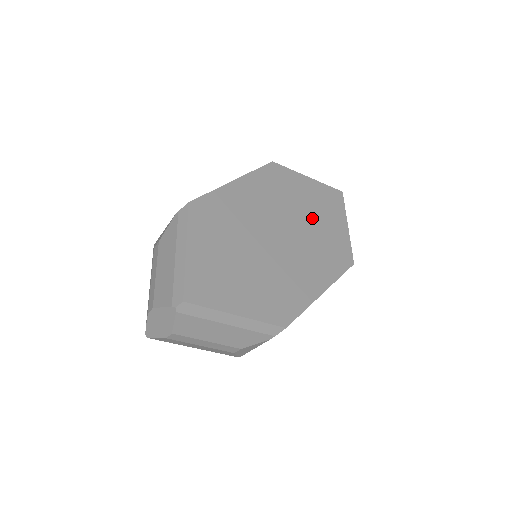
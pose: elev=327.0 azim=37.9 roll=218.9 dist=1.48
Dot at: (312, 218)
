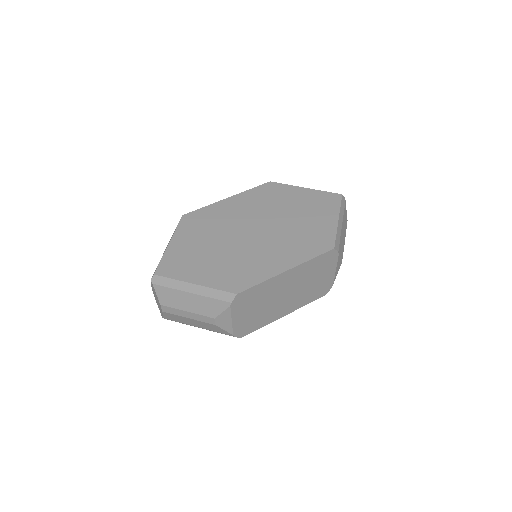
Dot at: (297, 217)
